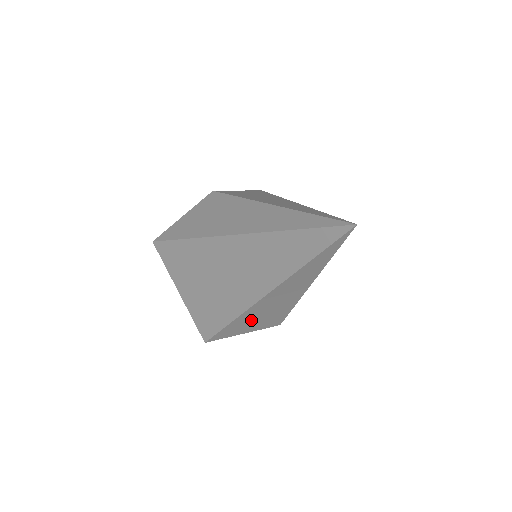
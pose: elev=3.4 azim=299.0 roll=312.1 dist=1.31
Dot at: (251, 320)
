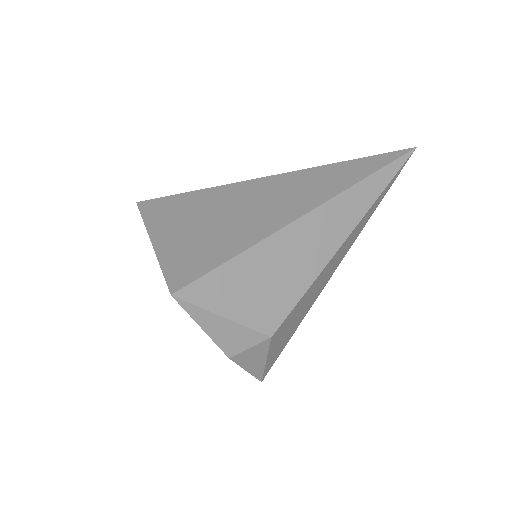
Dot at: (262, 272)
